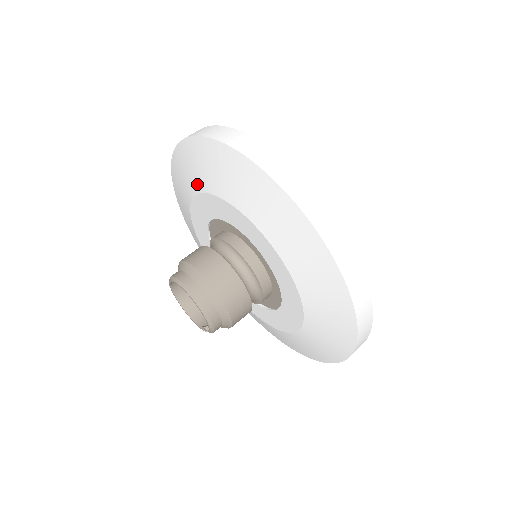
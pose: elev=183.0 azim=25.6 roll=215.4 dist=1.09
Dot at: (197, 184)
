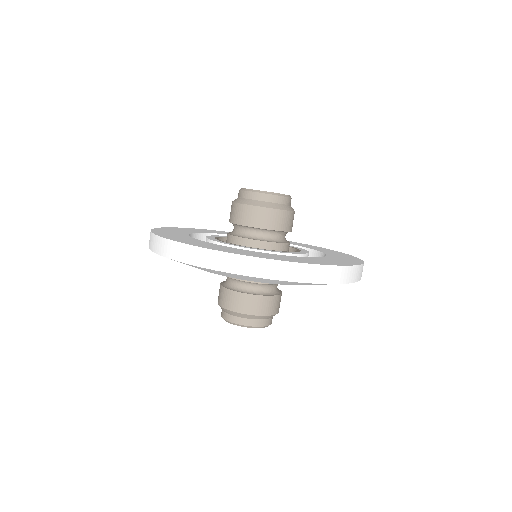
Dot at: occluded
